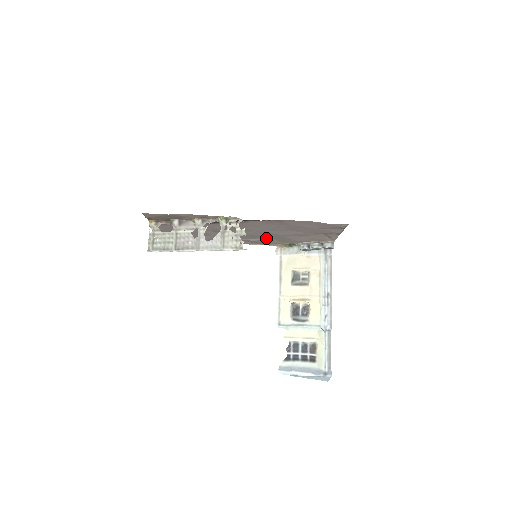
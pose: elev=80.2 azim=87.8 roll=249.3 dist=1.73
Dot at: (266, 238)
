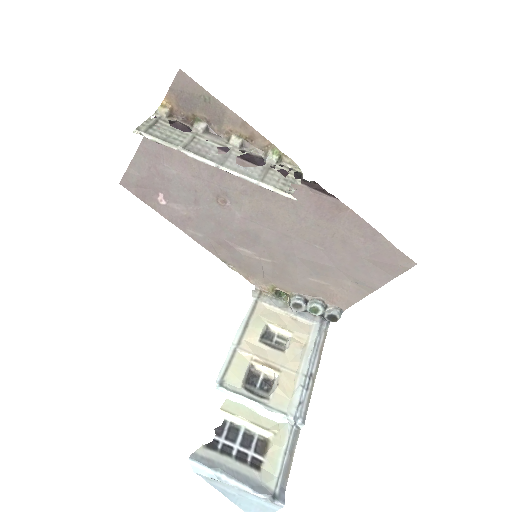
Dot at: (264, 256)
